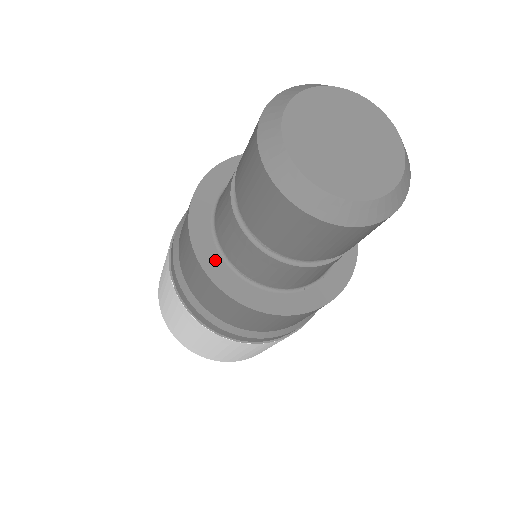
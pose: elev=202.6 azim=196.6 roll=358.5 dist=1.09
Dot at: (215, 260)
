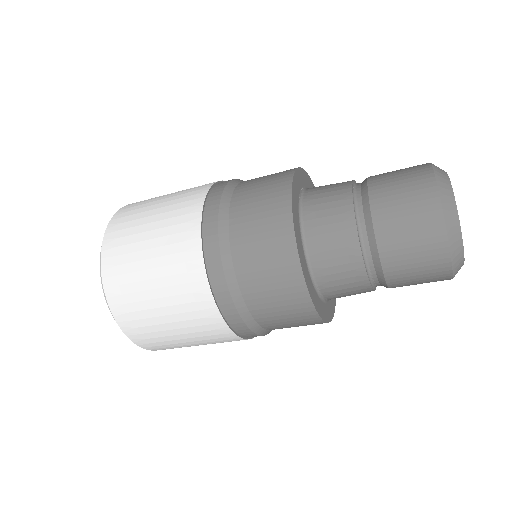
Dot at: (310, 281)
